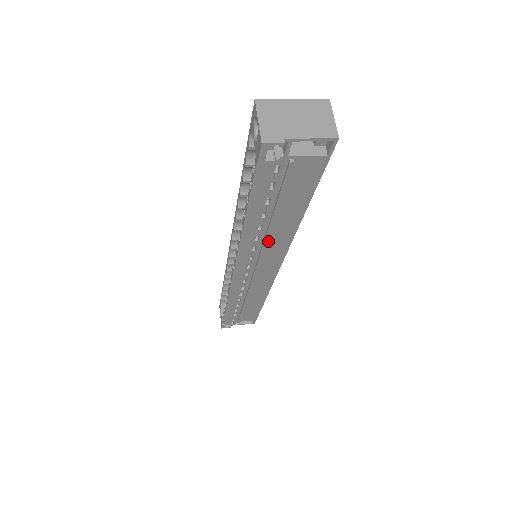
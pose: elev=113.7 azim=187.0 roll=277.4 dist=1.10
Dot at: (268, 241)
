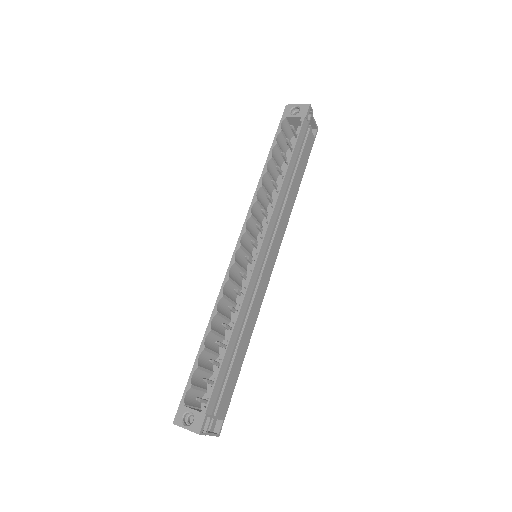
Dot at: (283, 210)
